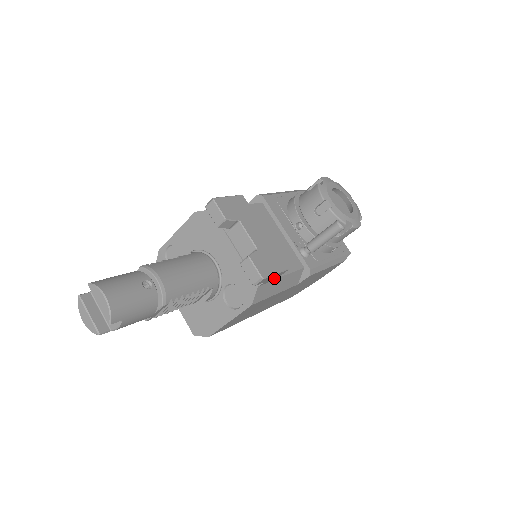
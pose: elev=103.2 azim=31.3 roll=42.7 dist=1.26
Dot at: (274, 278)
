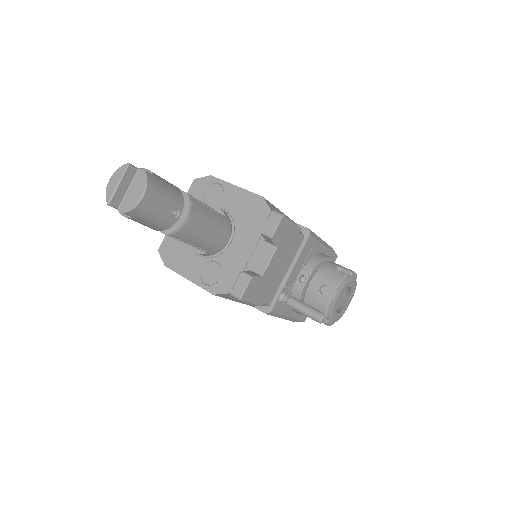
Dot at: occluded
